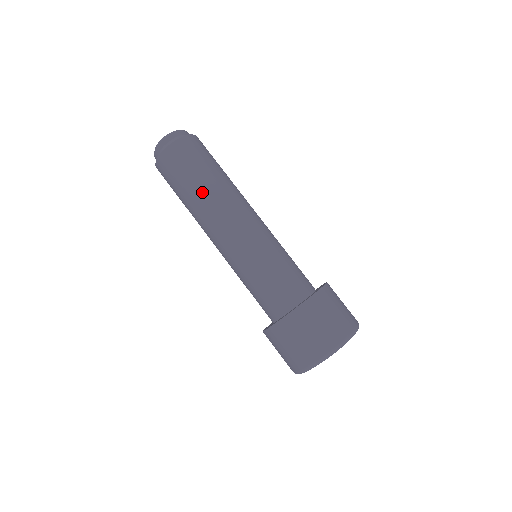
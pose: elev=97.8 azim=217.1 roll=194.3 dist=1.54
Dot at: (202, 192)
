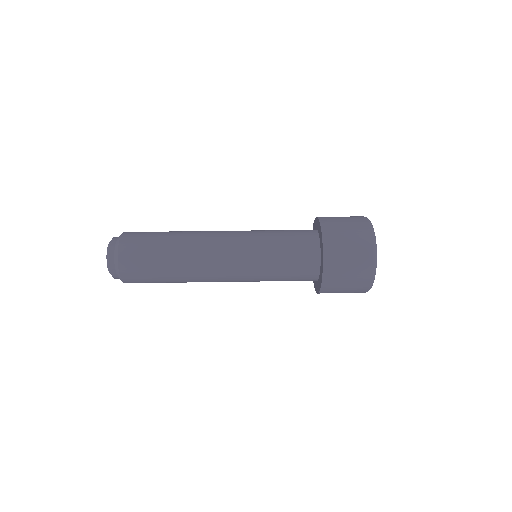
Dot at: (177, 254)
